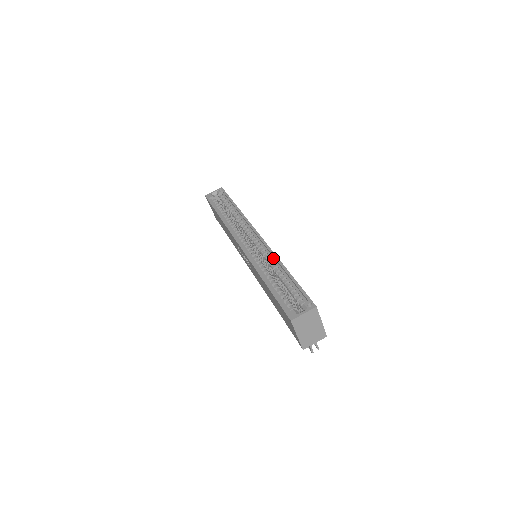
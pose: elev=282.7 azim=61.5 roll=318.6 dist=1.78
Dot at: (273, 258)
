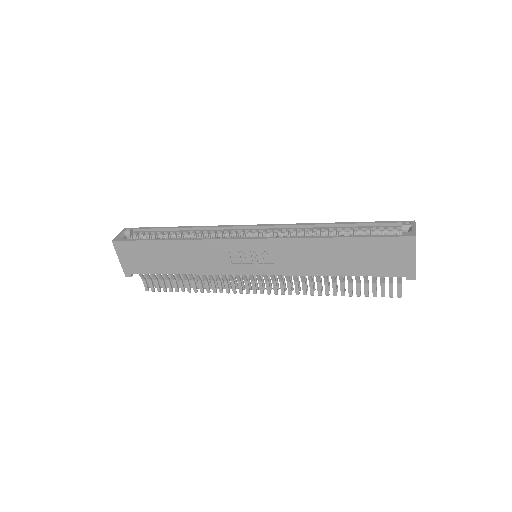
Dot at: (305, 228)
